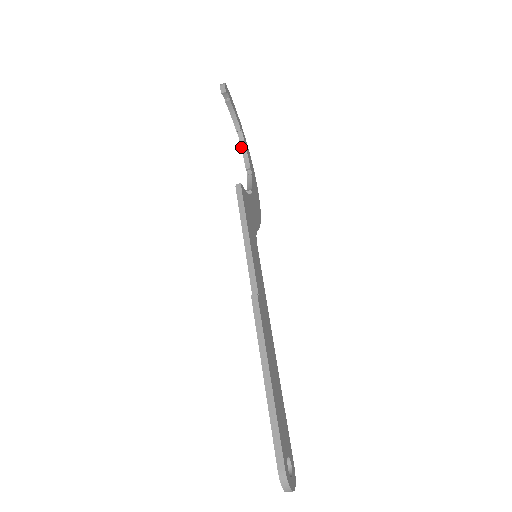
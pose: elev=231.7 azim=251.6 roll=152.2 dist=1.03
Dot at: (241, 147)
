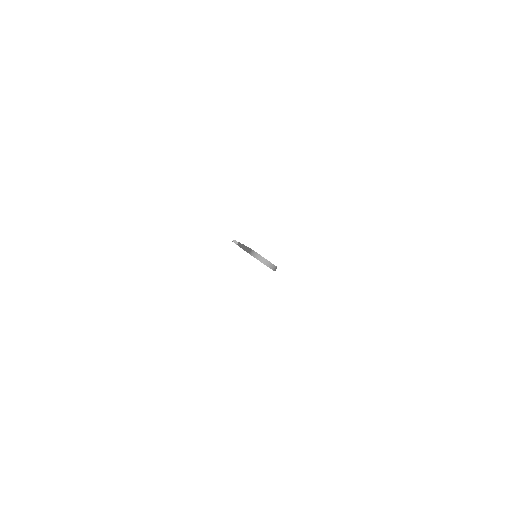
Dot at: occluded
